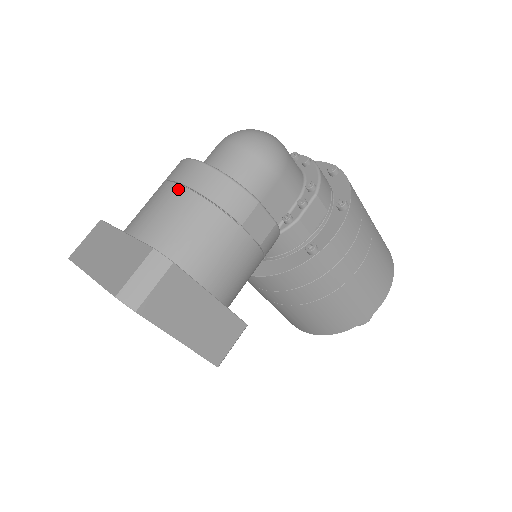
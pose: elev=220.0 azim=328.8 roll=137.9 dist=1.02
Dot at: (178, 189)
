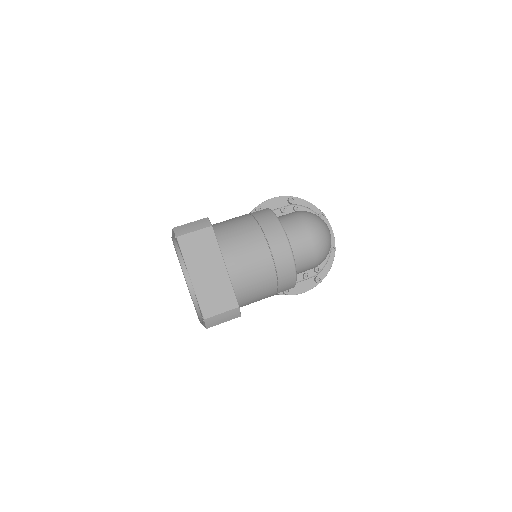
Dot at: (270, 262)
